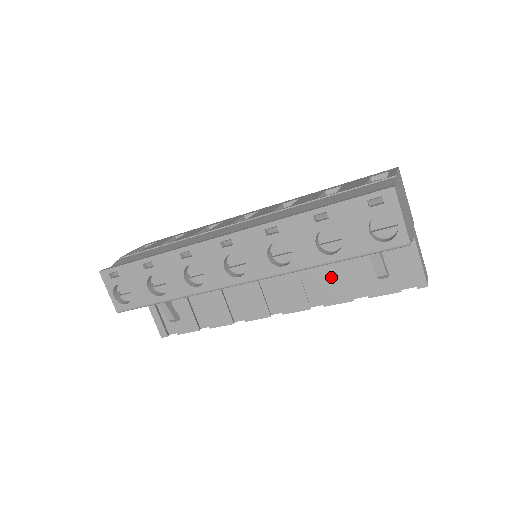
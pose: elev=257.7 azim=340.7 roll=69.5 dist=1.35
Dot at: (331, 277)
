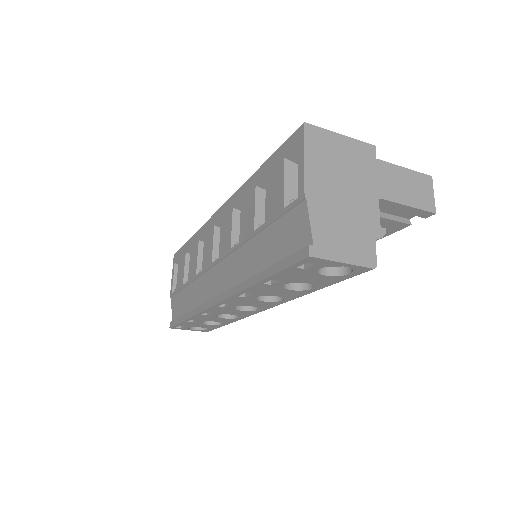
Dot at: occluded
